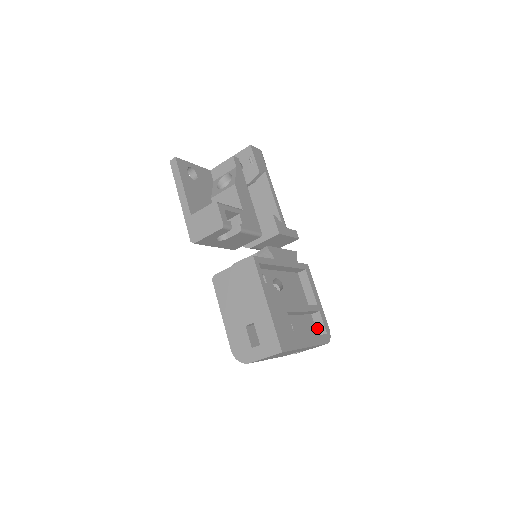
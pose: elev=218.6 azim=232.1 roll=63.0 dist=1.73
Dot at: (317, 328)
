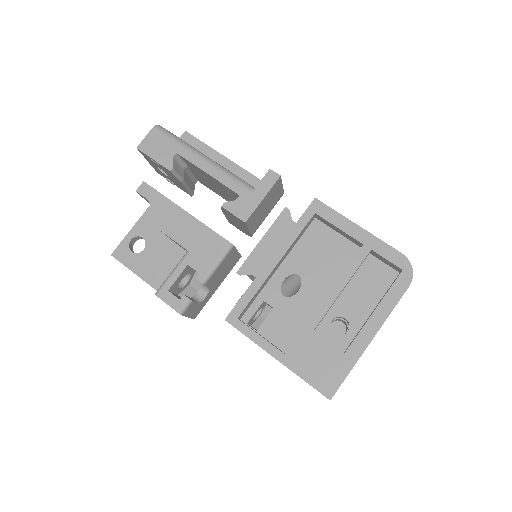
Dot at: (389, 265)
